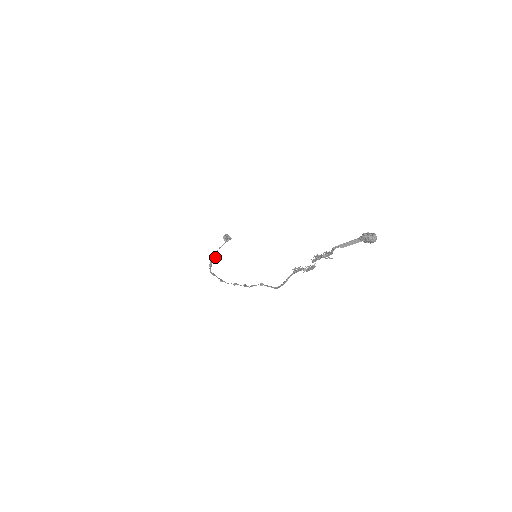
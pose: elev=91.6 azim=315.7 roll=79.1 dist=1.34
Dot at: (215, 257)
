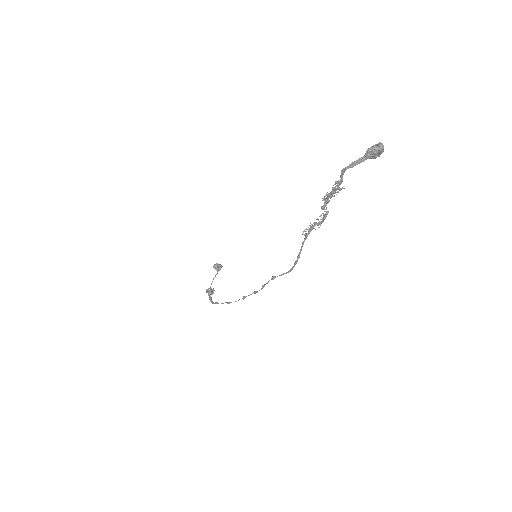
Dot at: (212, 289)
